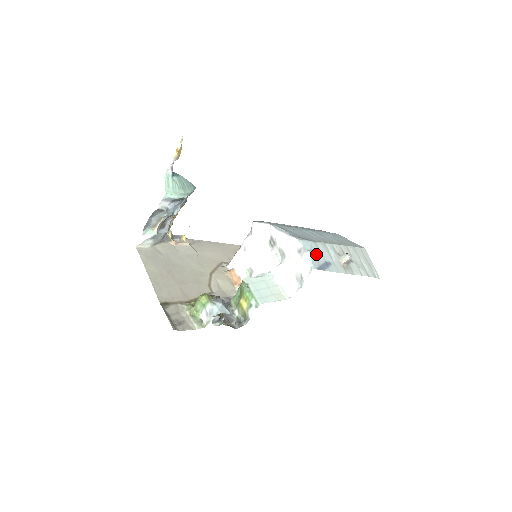
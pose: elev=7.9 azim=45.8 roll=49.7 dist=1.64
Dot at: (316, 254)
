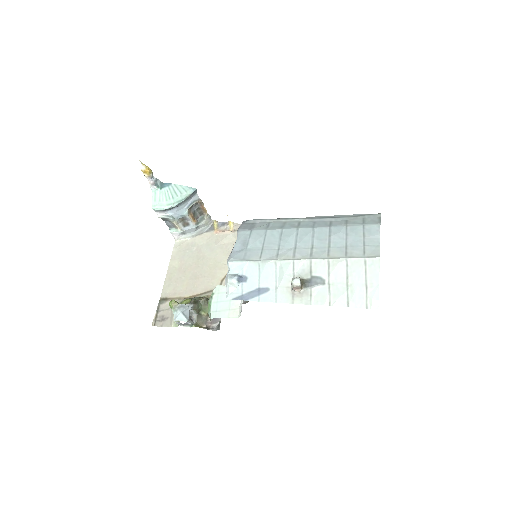
Dot at: (247, 278)
